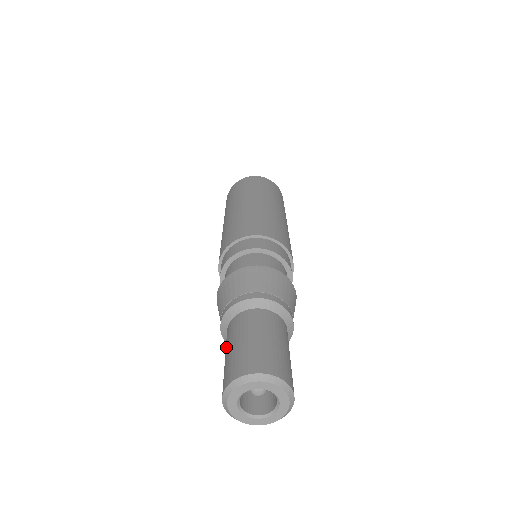
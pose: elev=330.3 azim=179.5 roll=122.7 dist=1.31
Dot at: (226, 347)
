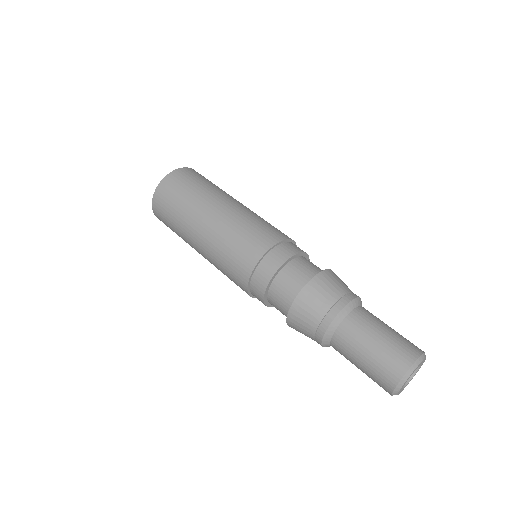
Dot at: (351, 359)
